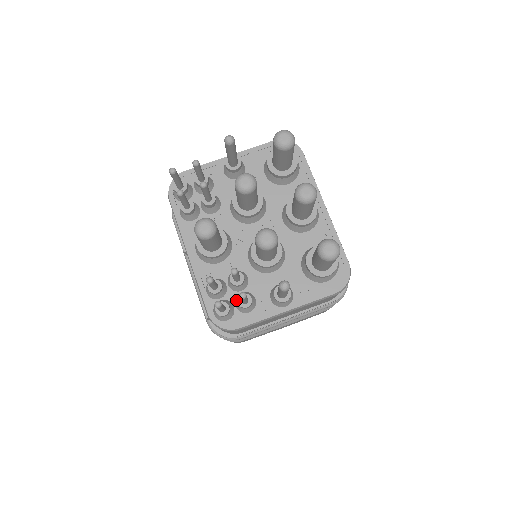
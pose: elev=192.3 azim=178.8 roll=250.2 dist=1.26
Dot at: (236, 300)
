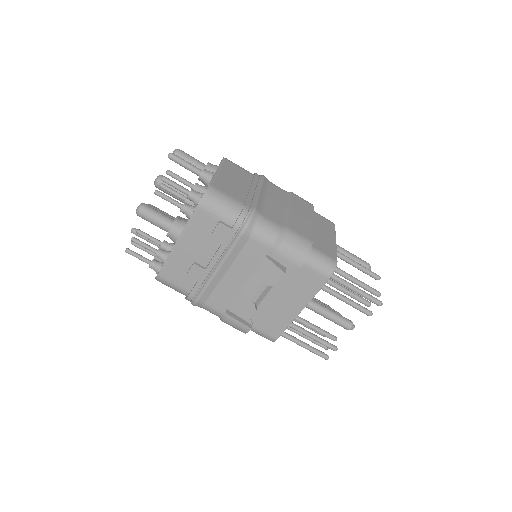
Dot at: occluded
